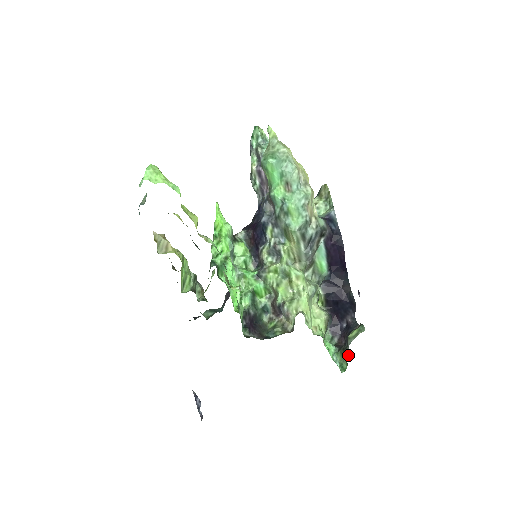
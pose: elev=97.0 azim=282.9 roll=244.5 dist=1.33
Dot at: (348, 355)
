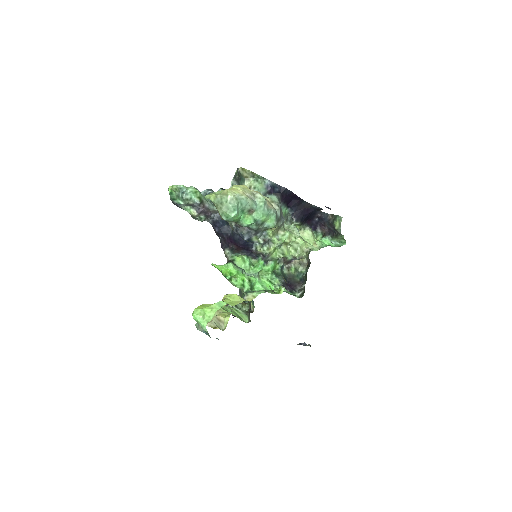
Dot at: (343, 236)
